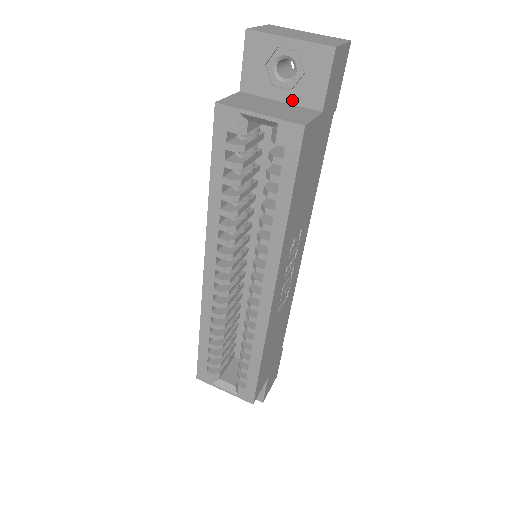
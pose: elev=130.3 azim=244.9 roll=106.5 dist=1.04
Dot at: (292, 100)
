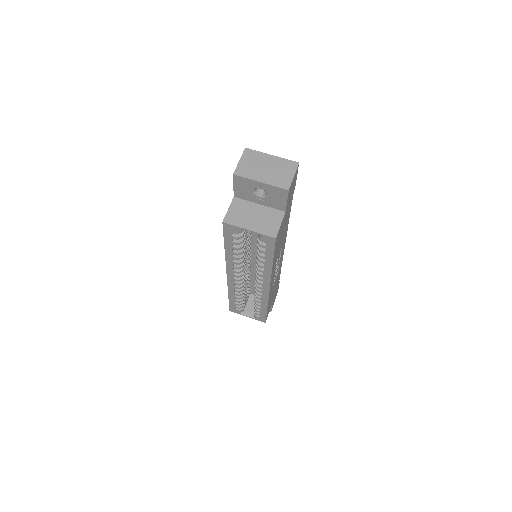
Dot at: (267, 205)
